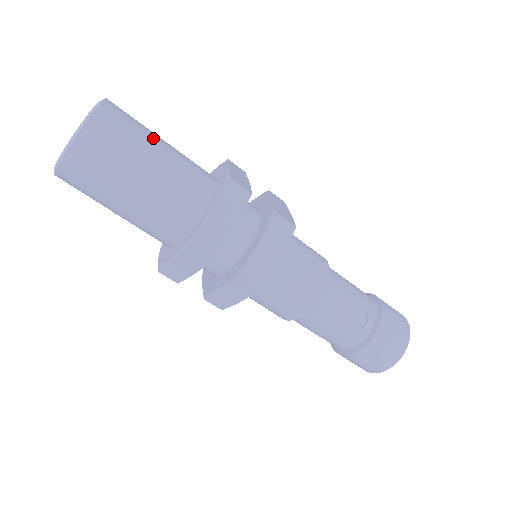
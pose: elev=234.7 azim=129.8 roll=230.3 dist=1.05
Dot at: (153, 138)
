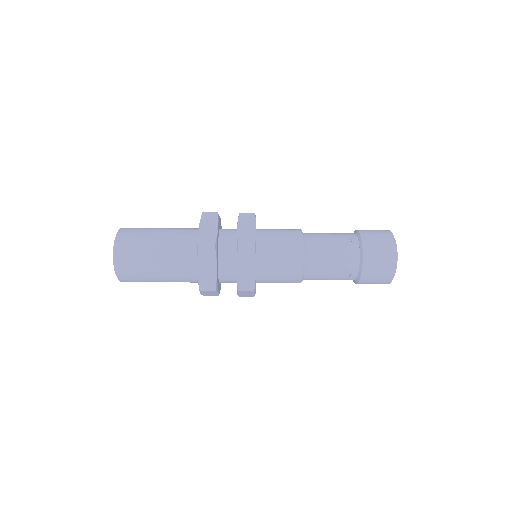
Dot at: occluded
